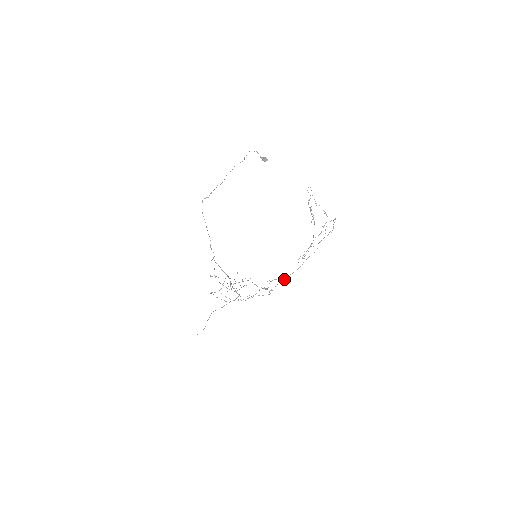
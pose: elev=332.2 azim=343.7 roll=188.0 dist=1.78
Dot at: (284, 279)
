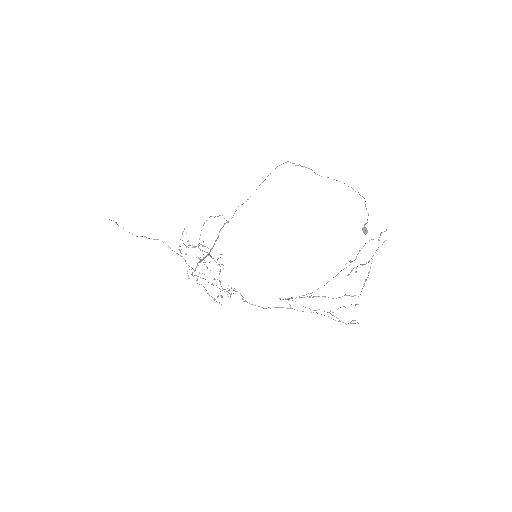
Dot at: (246, 301)
